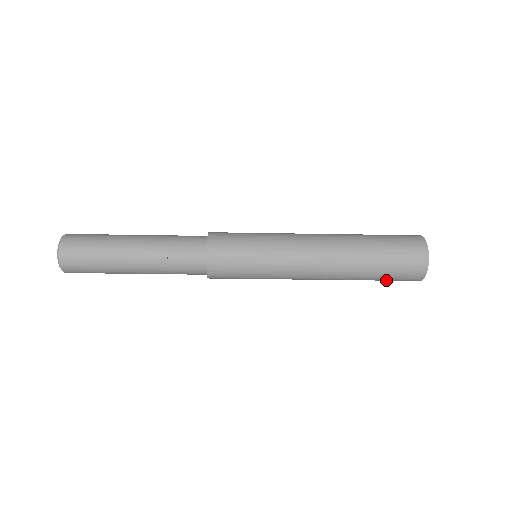
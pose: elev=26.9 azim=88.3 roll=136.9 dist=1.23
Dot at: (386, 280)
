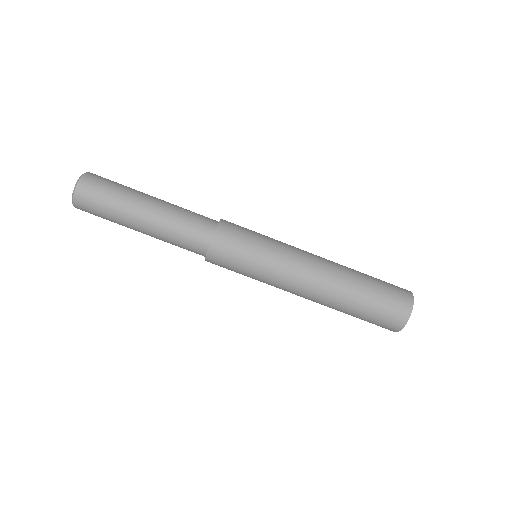
Dot at: (381, 296)
